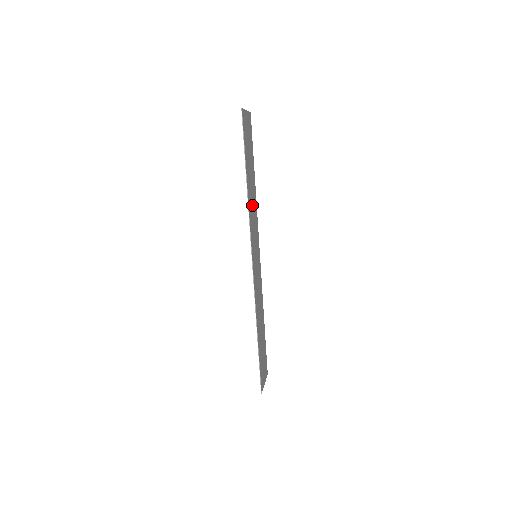
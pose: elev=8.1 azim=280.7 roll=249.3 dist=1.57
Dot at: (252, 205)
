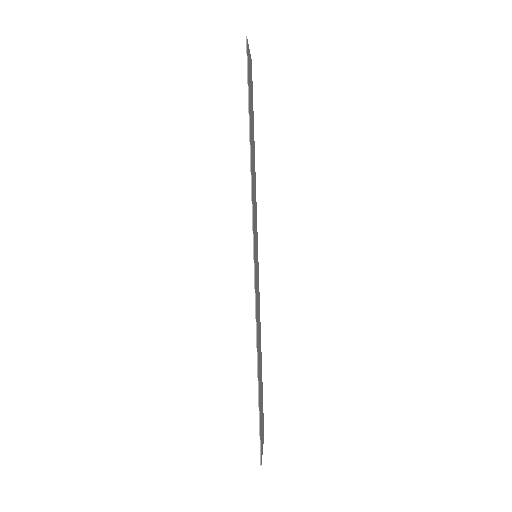
Dot at: (253, 181)
